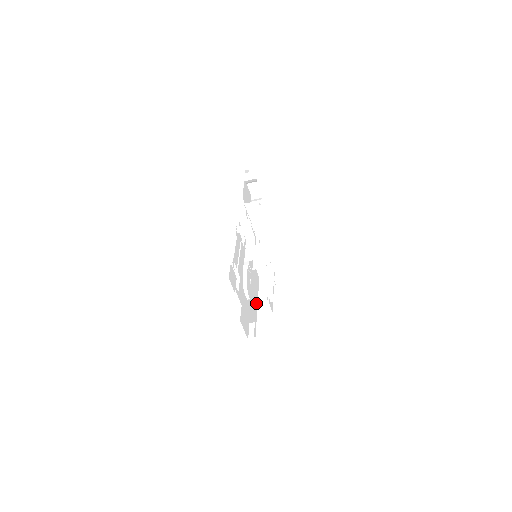
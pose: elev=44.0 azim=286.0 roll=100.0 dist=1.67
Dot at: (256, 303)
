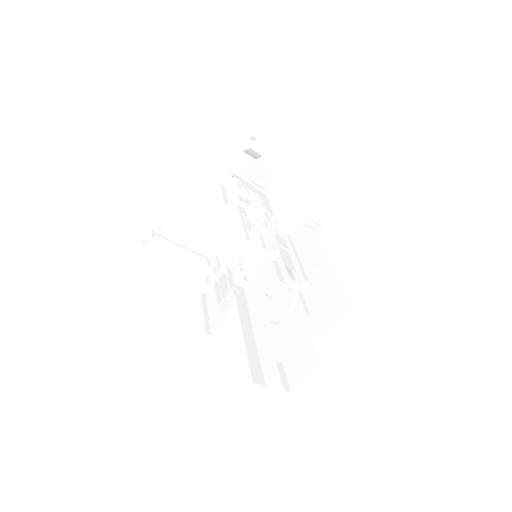
Dot at: occluded
